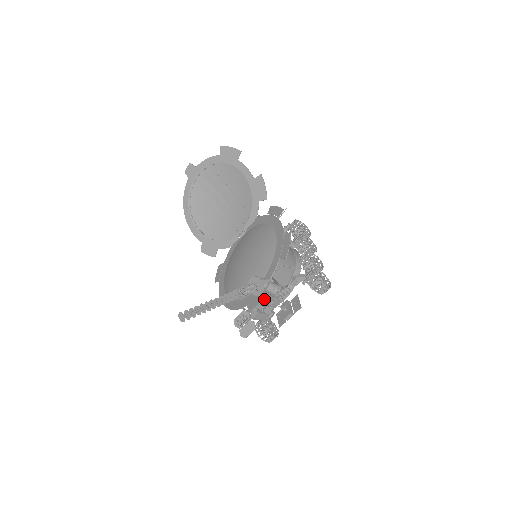
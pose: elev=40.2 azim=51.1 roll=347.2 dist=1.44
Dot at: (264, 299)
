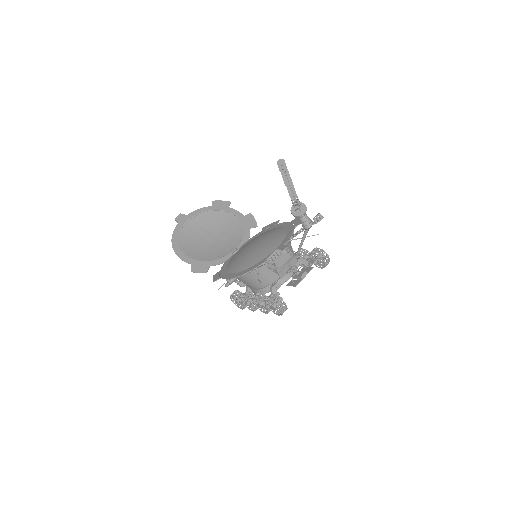
Dot at: occluded
